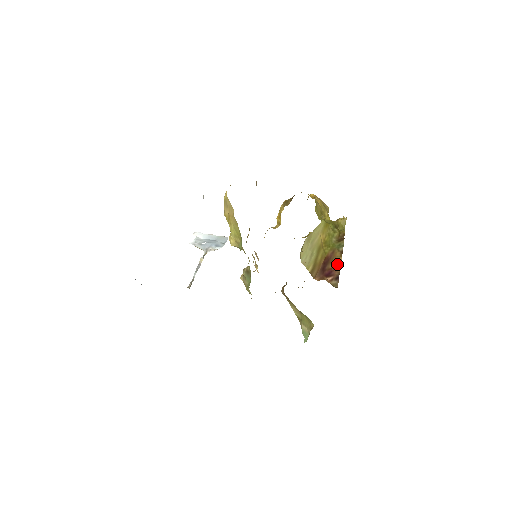
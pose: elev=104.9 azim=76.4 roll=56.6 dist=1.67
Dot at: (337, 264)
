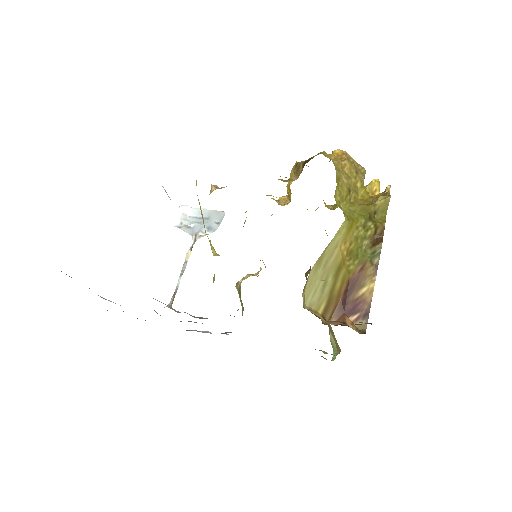
Dot at: (367, 290)
